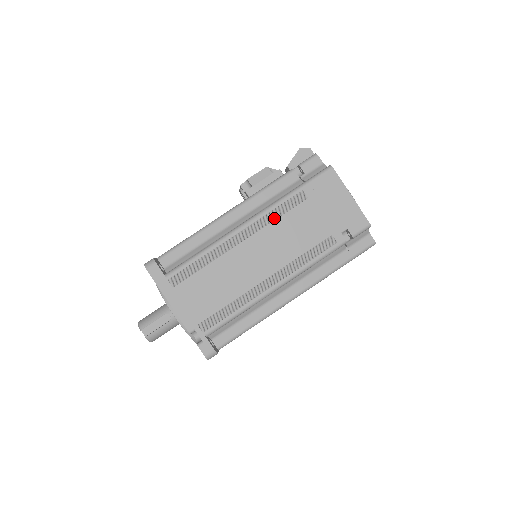
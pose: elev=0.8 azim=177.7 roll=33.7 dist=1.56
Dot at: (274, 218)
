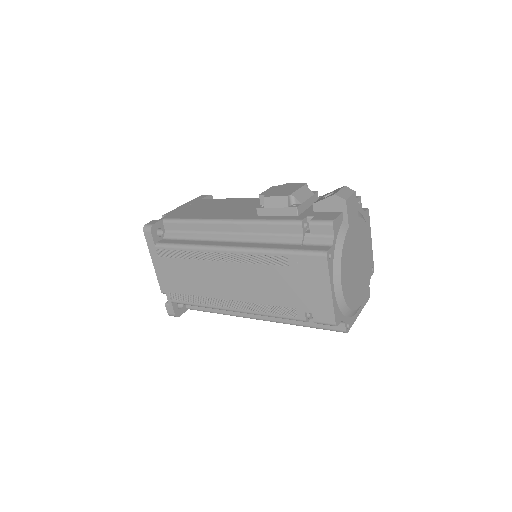
Dot at: (252, 261)
